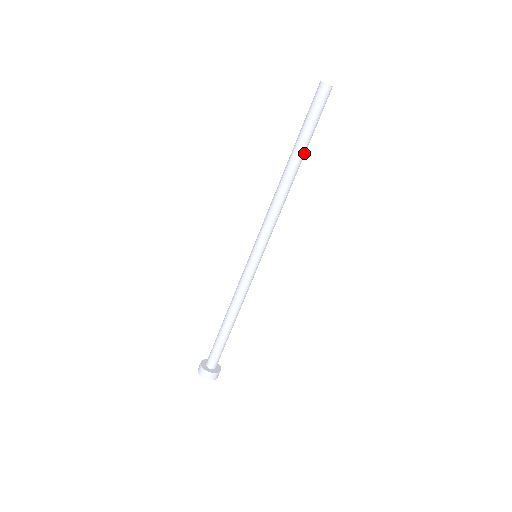
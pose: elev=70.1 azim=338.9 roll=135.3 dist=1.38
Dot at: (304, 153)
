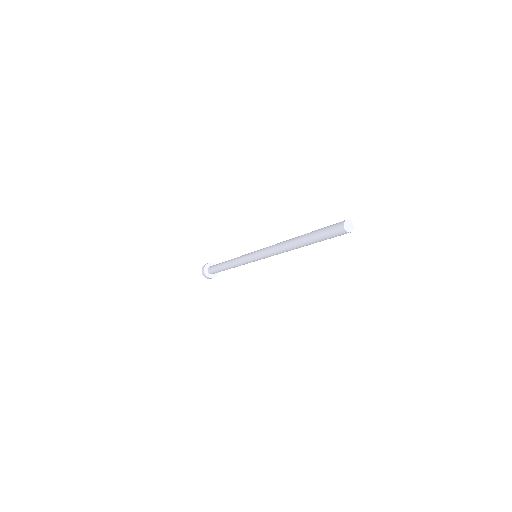
Dot at: (309, 244)
